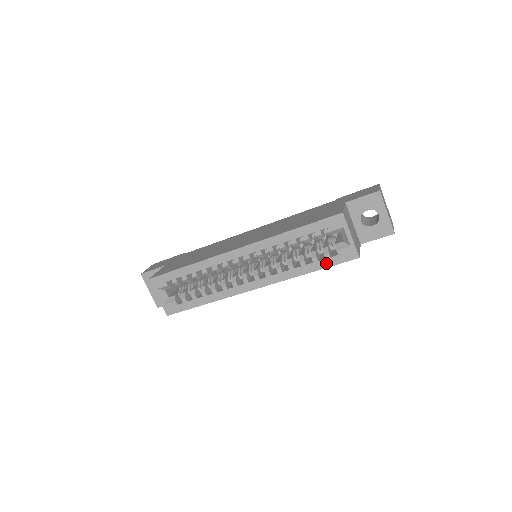
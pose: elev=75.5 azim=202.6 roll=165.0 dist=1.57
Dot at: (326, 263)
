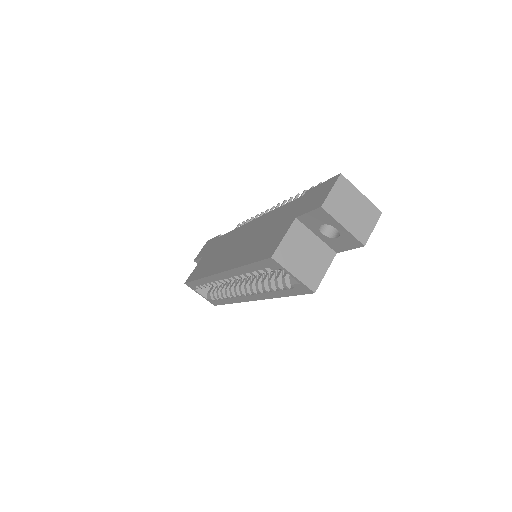
Dot at: (290, 292)
